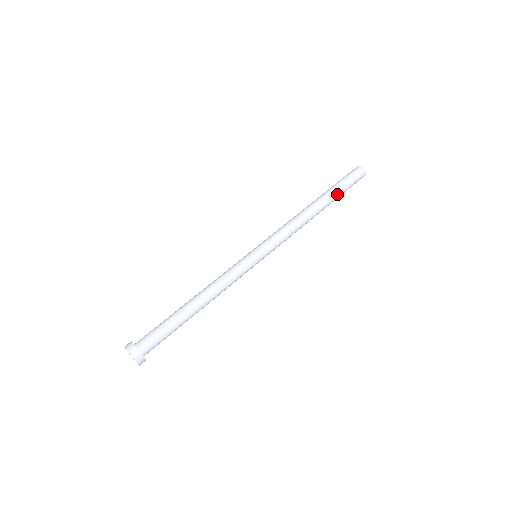
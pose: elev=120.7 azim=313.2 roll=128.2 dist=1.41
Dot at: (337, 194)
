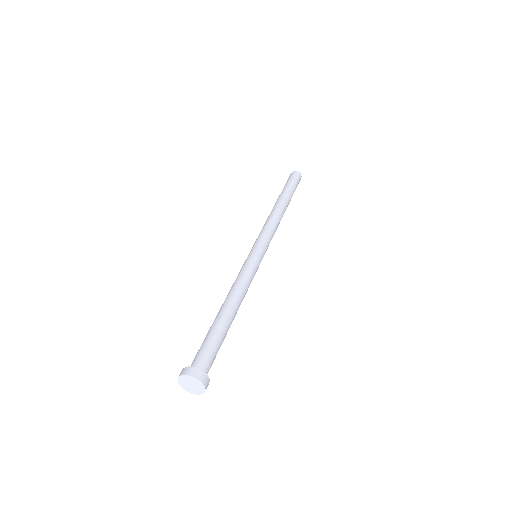
Dot at: occluded
